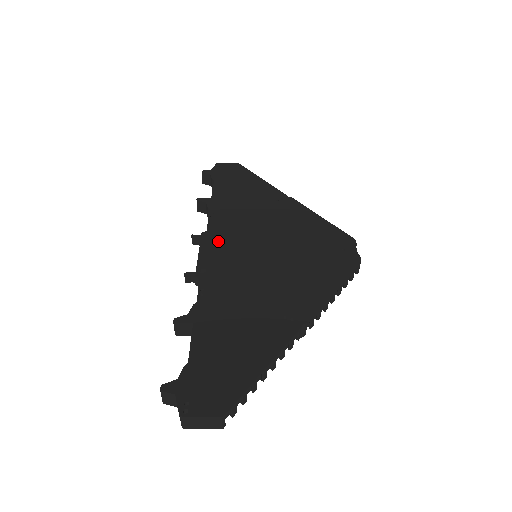
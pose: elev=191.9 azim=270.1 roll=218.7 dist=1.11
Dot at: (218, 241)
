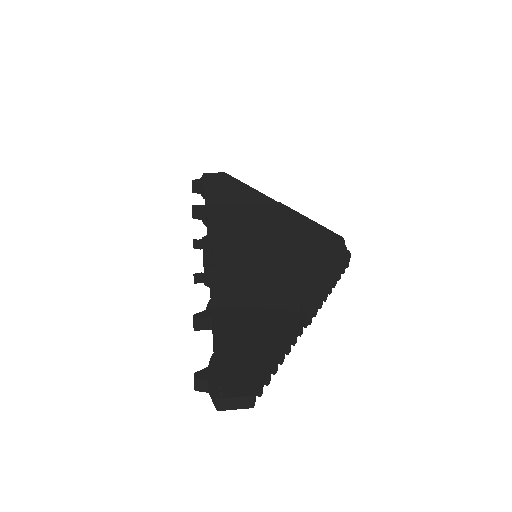
Dot at: (220, 244)
